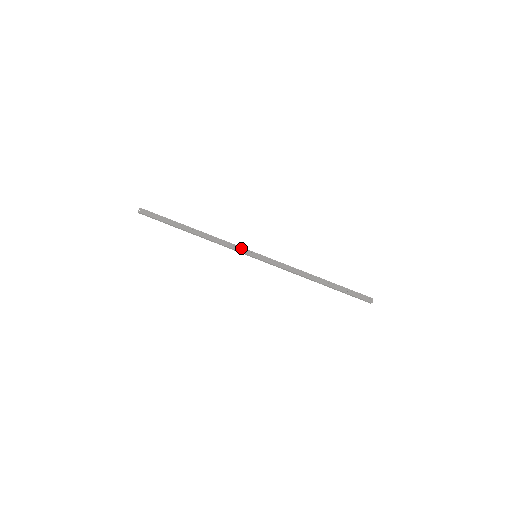
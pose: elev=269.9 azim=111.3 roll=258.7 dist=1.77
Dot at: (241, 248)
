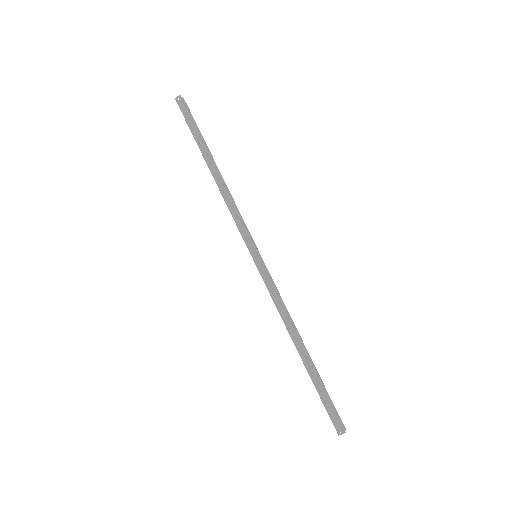
Dot at: (246, 232)
